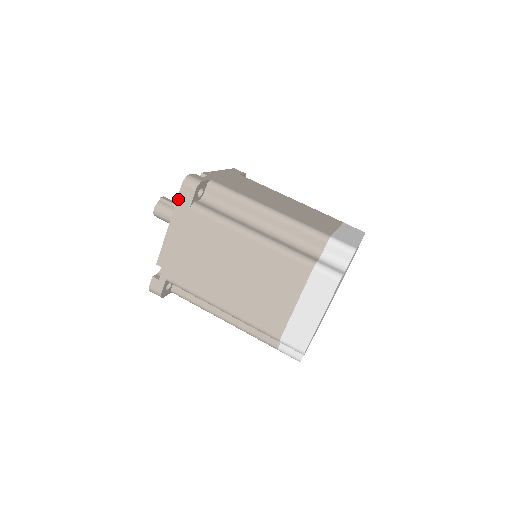
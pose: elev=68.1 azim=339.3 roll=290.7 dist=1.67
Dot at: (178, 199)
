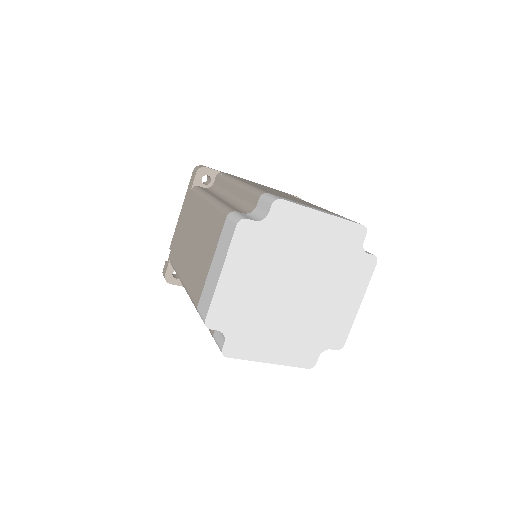
Dot at: (189, 185)
